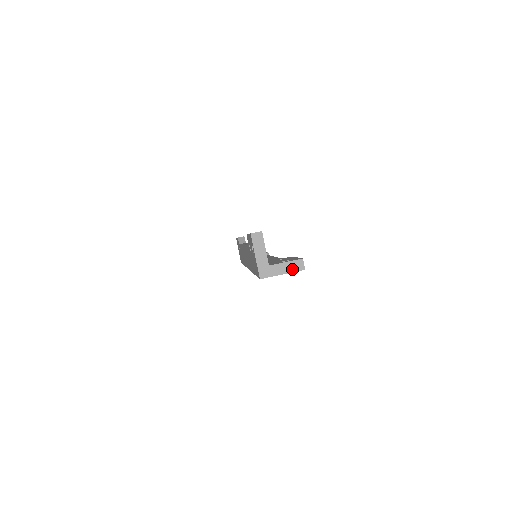
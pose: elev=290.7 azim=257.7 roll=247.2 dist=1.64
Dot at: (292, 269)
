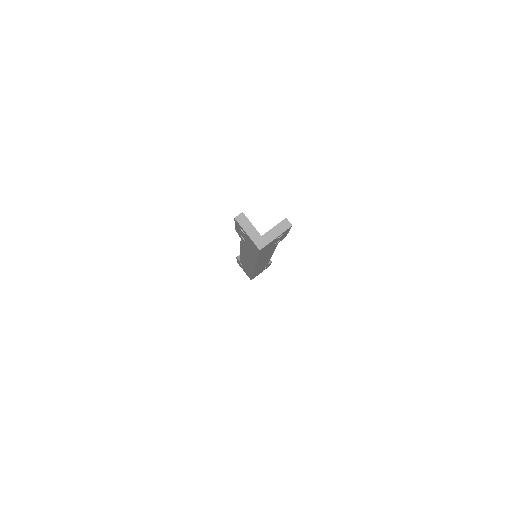
Dot at: (281, 230)
